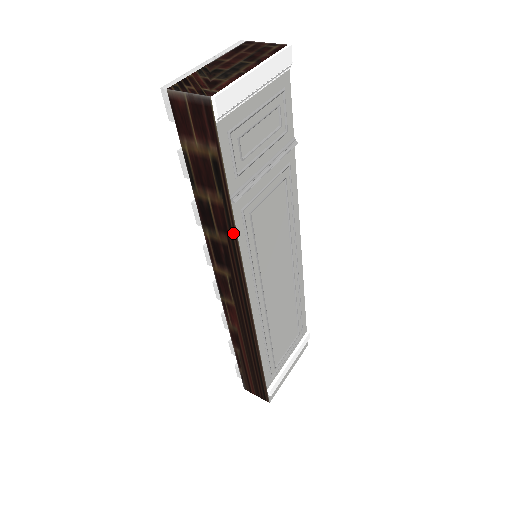
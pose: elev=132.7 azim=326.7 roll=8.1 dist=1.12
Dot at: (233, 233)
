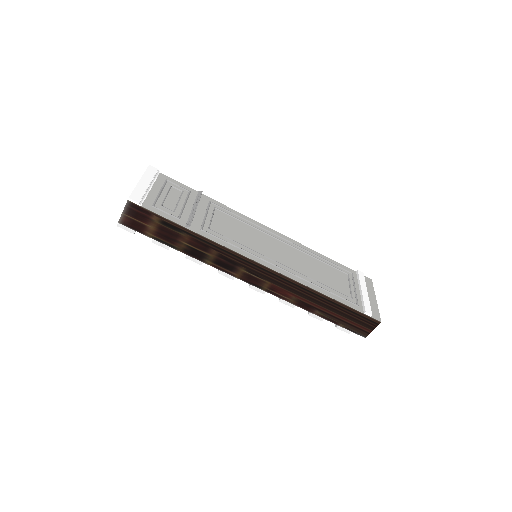
Dot at: (210, 243)
